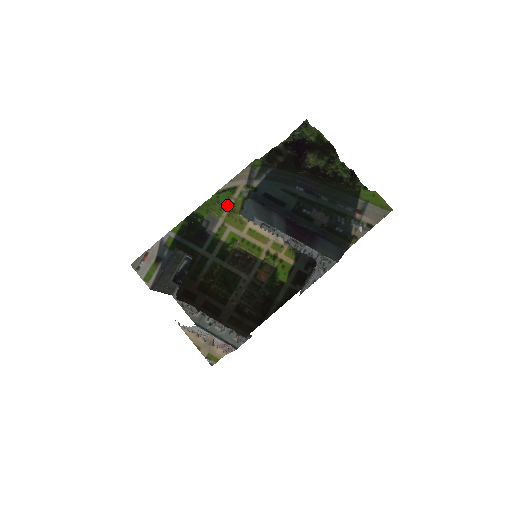
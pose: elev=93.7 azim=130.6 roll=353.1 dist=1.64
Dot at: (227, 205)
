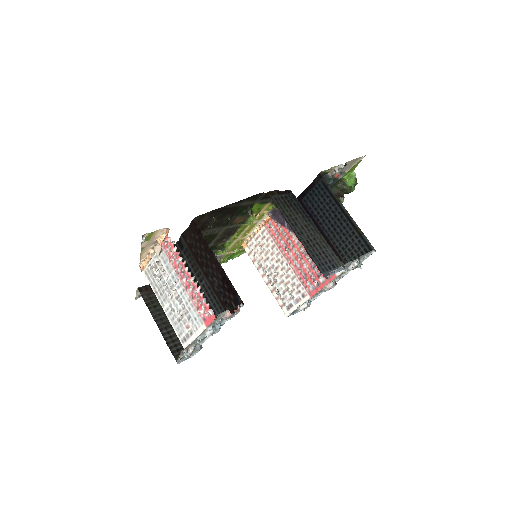
Dot at: (236, 252)
